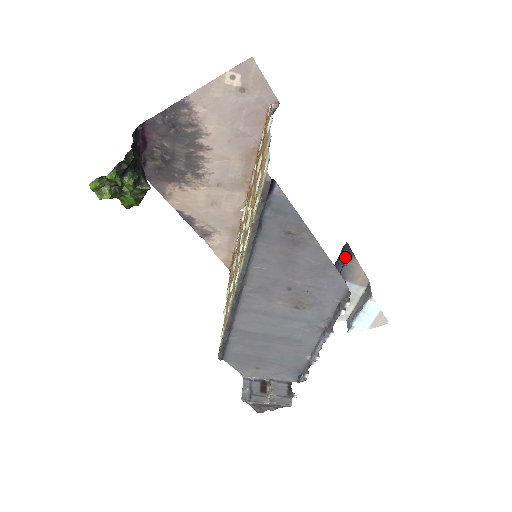
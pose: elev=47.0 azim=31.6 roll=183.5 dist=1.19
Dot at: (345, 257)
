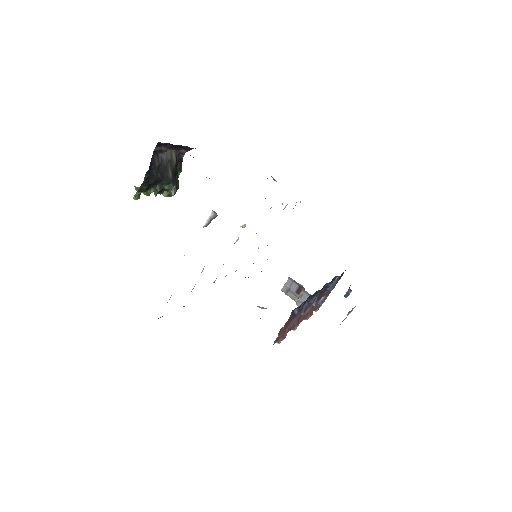
Dot at: occluded
